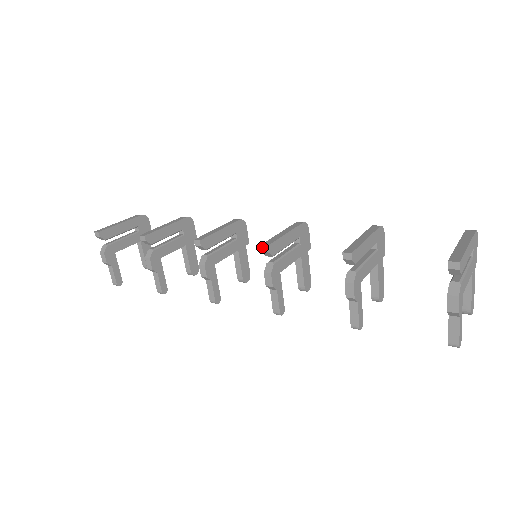
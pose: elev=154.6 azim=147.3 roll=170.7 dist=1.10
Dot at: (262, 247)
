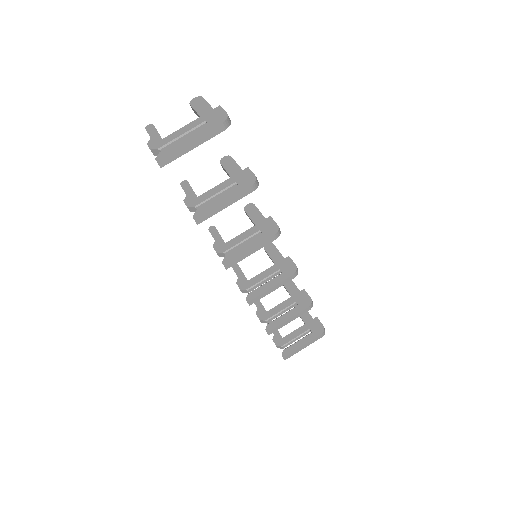
Dot at: (248, 303)
